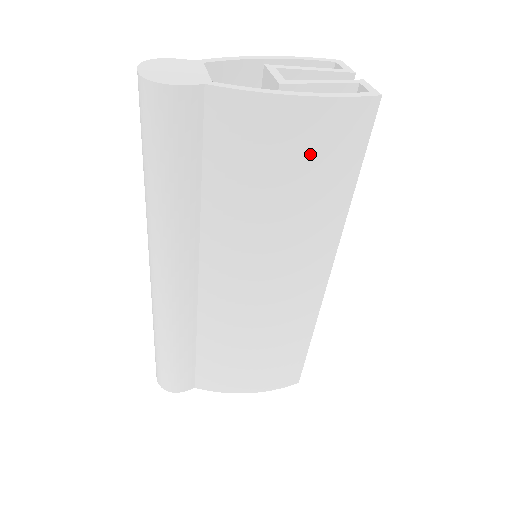
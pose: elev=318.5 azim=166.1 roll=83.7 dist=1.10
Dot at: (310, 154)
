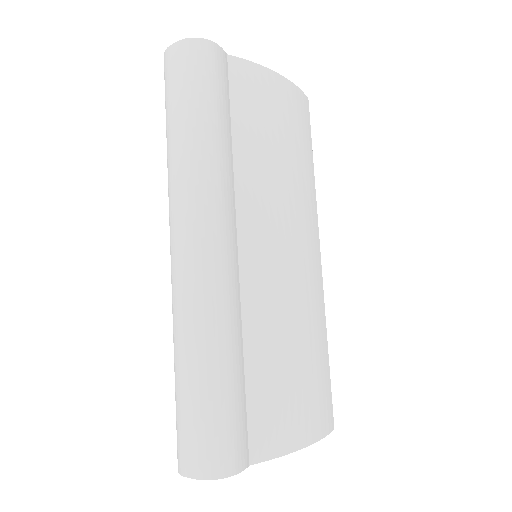
Dot at: (292, 120)
